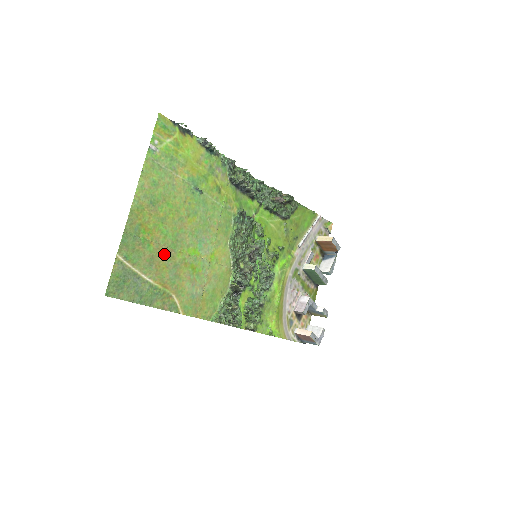
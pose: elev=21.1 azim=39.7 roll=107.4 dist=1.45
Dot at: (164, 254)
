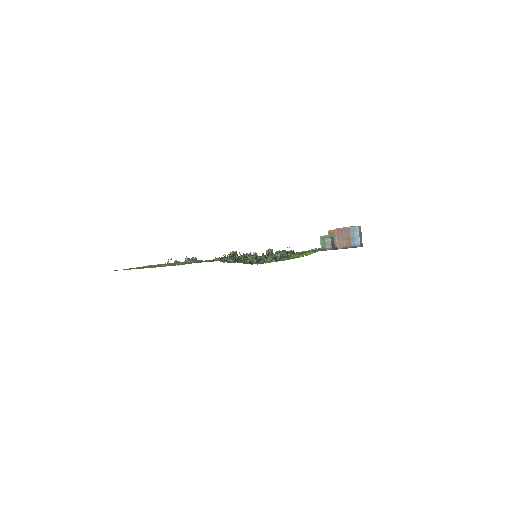
Dot at: occluded
